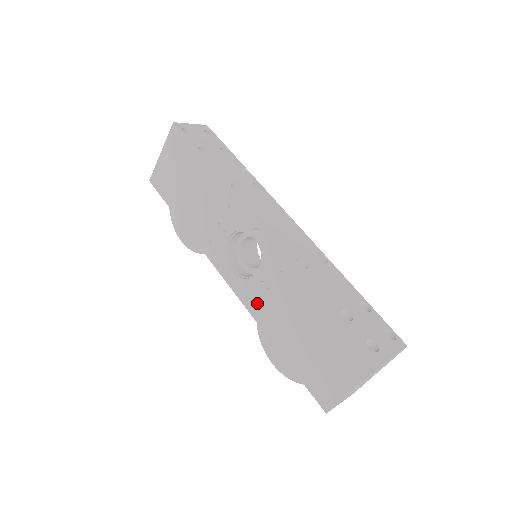
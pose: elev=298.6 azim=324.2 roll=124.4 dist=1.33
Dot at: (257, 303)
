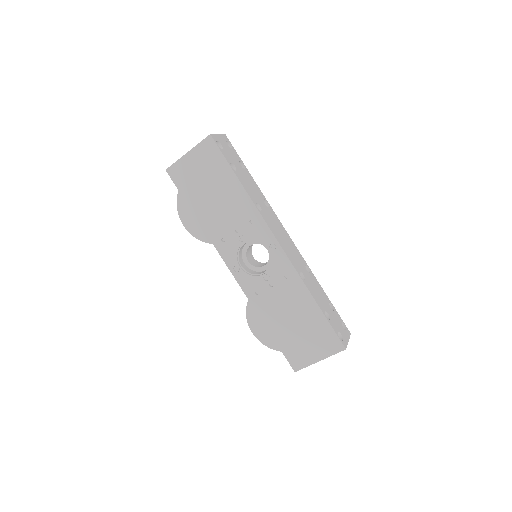
Dot at: (256, 293)
